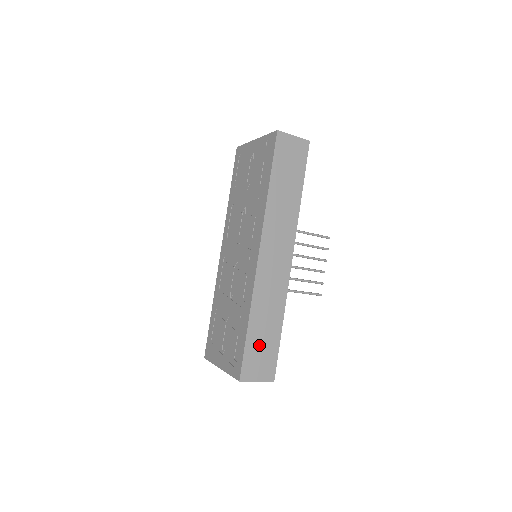
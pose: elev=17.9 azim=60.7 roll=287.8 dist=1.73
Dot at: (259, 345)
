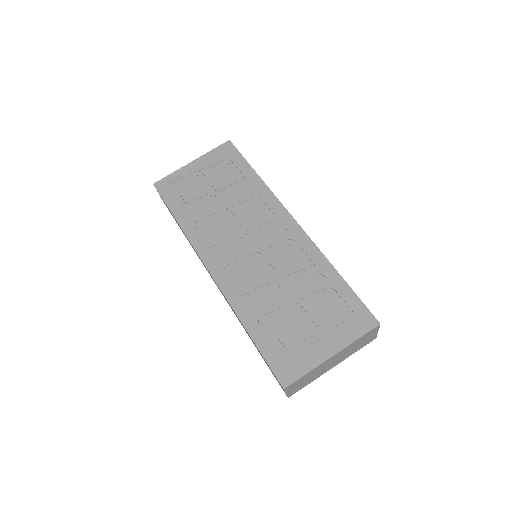
Dot at: occluded
